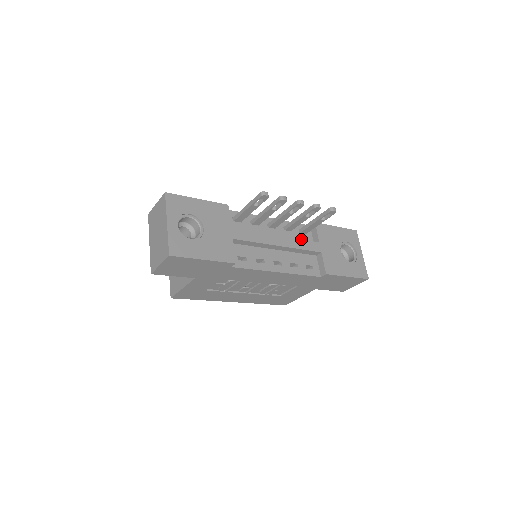
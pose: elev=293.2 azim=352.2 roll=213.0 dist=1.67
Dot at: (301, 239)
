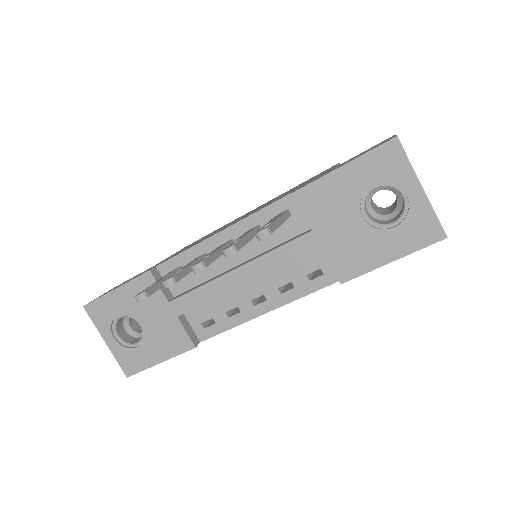
Dot at: (284, 232)
